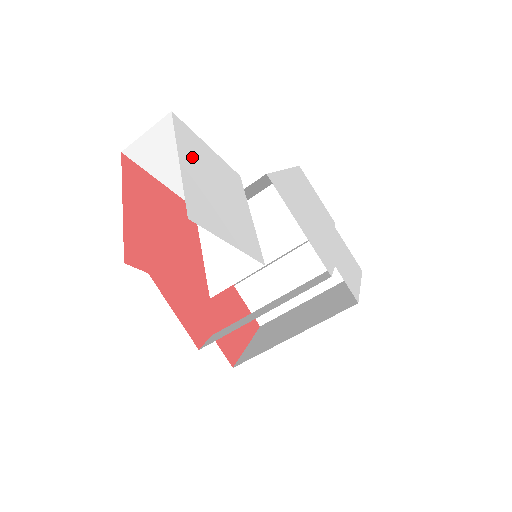
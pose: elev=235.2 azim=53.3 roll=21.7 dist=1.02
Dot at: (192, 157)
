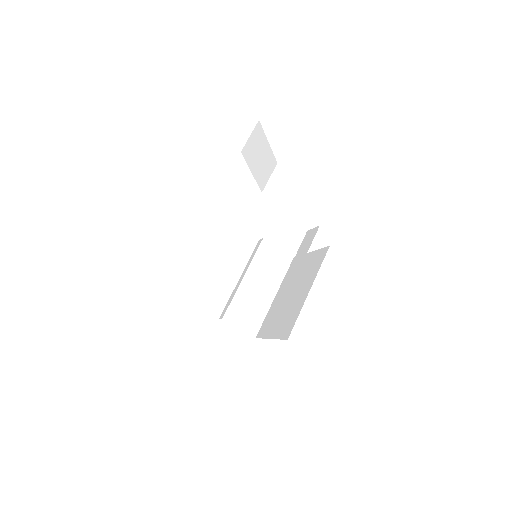
Dot at: occluded
